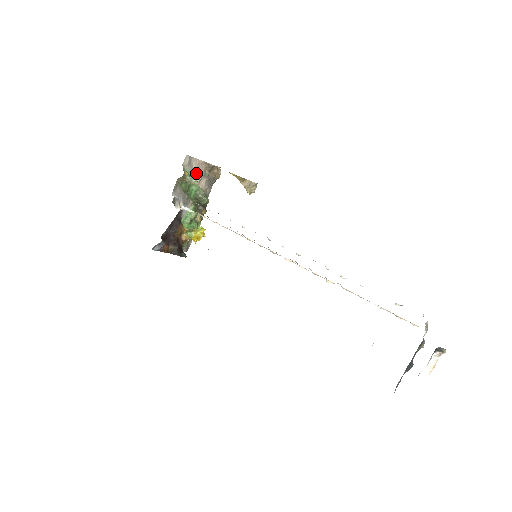
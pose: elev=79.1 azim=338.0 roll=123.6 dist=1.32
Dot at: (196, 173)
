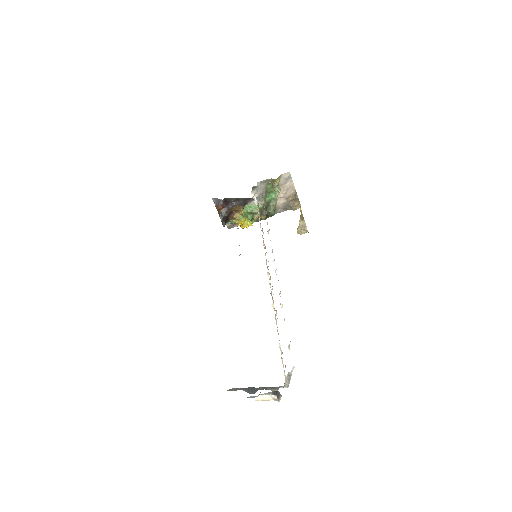
Dot at: (284, 190)
